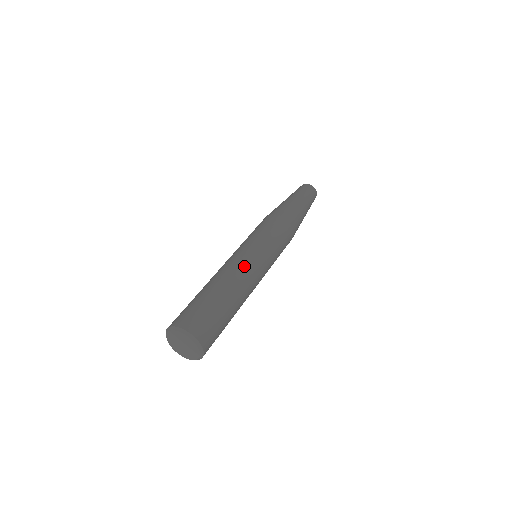
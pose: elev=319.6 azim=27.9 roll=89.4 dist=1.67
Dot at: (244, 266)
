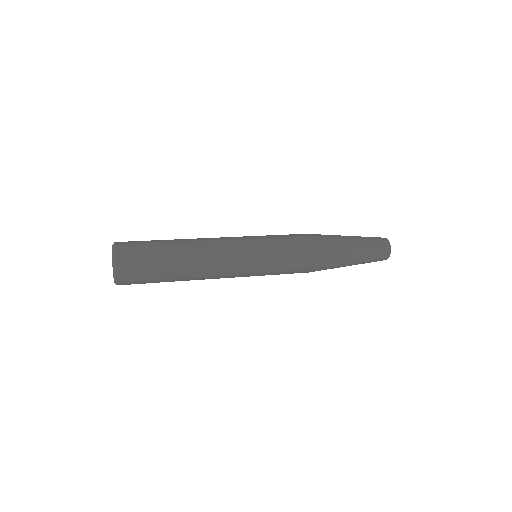
Dot at: (220, 245)
